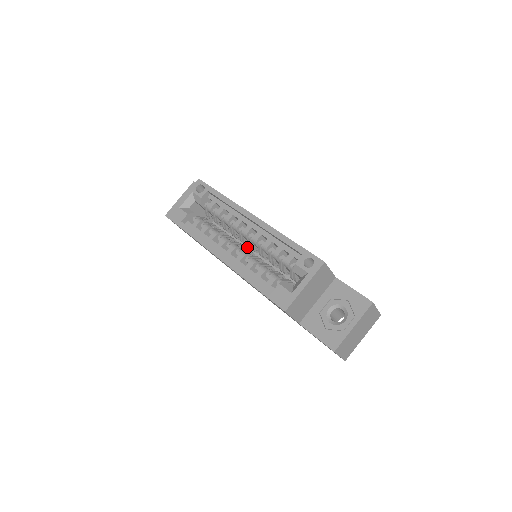
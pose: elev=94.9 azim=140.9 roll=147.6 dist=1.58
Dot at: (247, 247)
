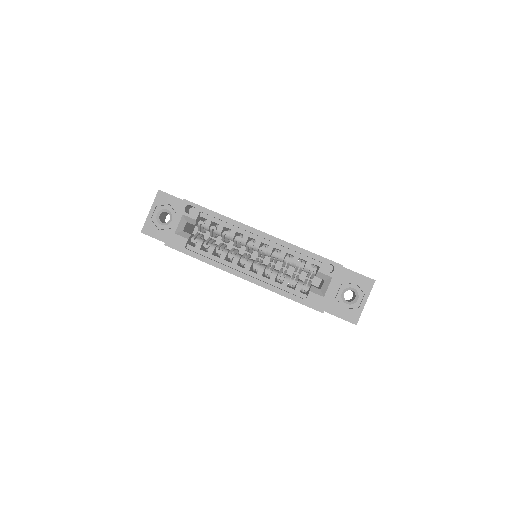
Dot at: (243, 248)
